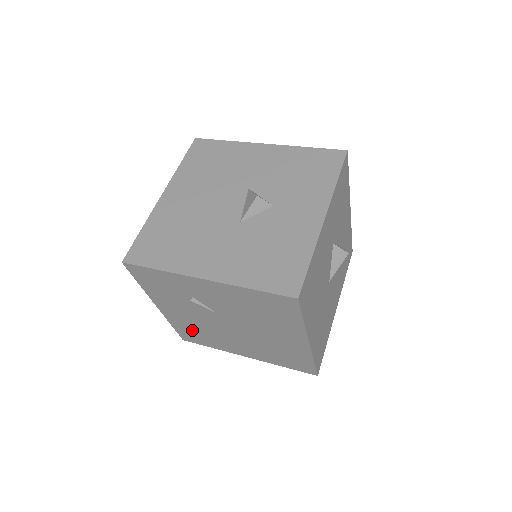
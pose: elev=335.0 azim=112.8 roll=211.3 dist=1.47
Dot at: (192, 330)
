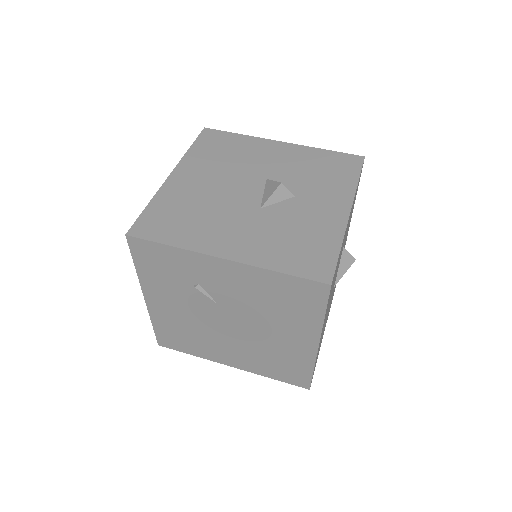
Dot at: (177, 331)
